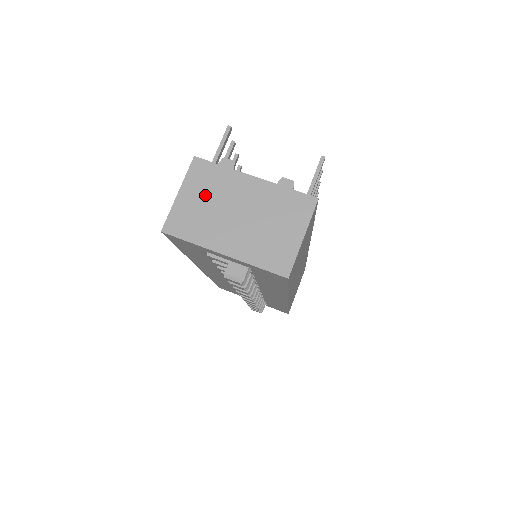
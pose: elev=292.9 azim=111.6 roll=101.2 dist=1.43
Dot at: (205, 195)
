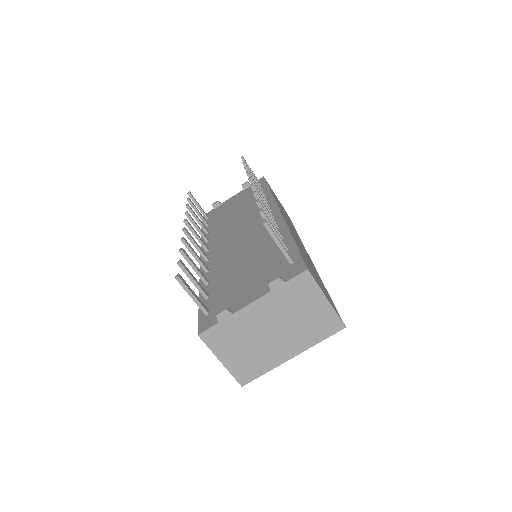
Dot at: (237, 345)
